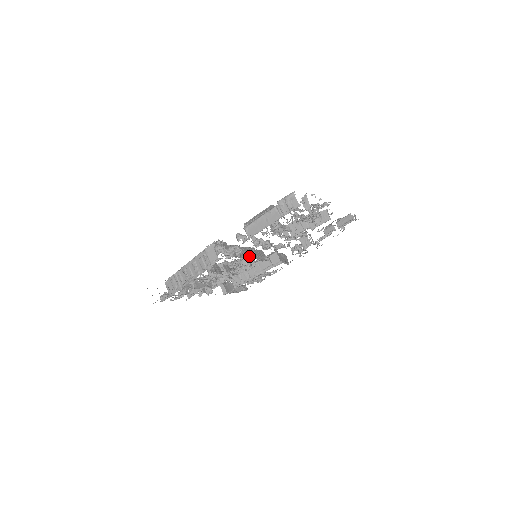
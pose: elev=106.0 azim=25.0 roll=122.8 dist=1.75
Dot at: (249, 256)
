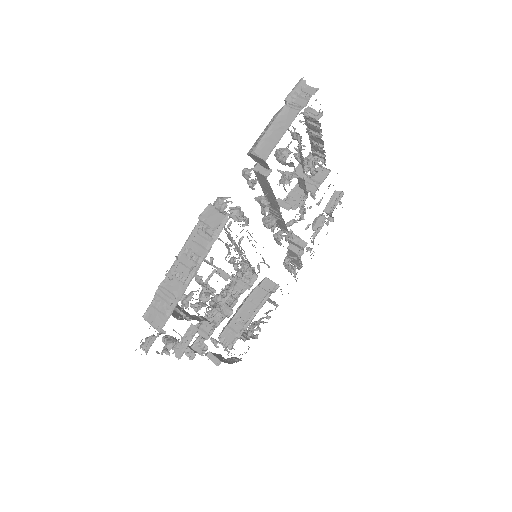
Dot at: (254, 240)
